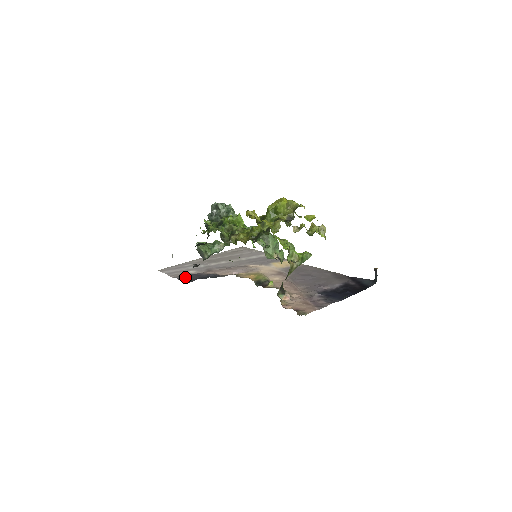
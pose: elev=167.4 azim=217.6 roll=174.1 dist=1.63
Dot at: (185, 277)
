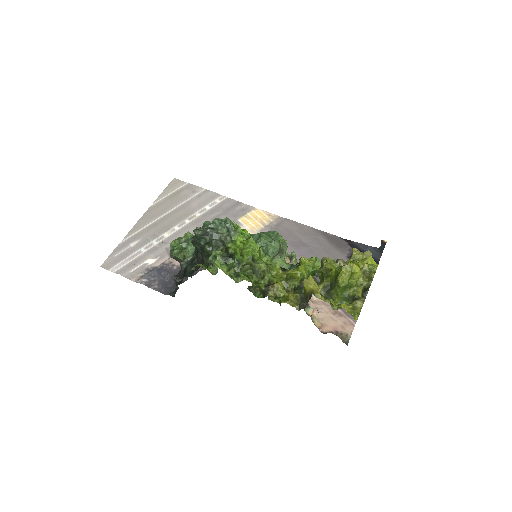
Dot at: (153, 280)
